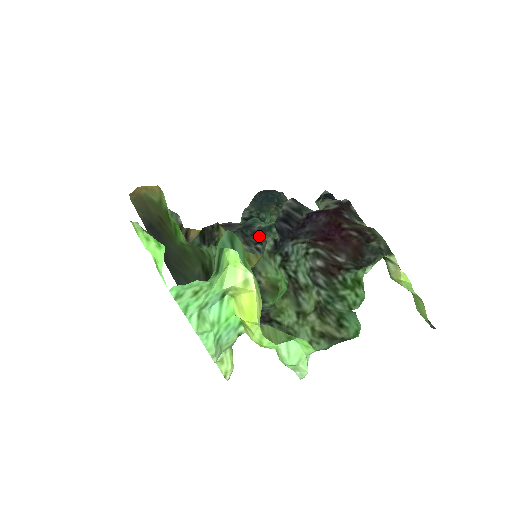
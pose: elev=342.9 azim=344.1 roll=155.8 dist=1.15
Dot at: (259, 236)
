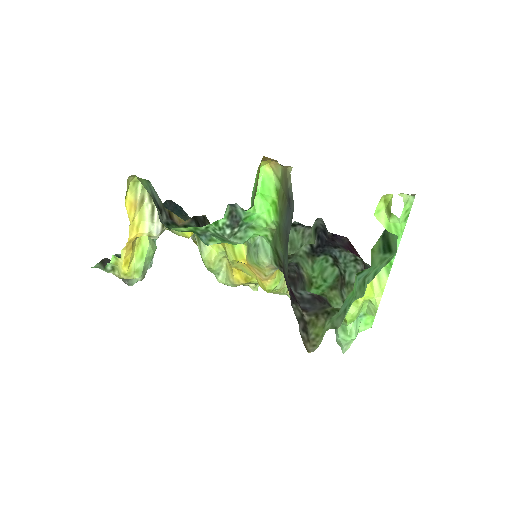
Dot at: occluded
